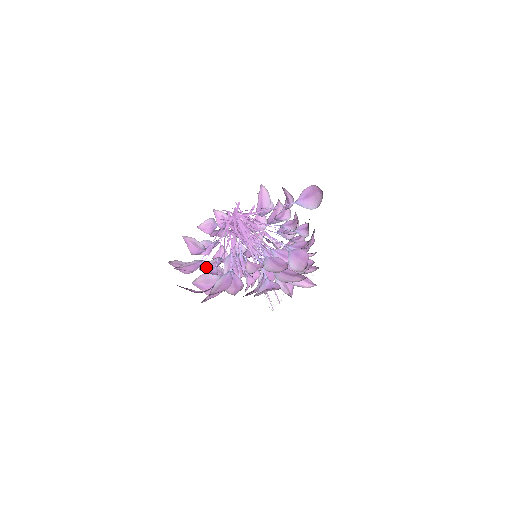
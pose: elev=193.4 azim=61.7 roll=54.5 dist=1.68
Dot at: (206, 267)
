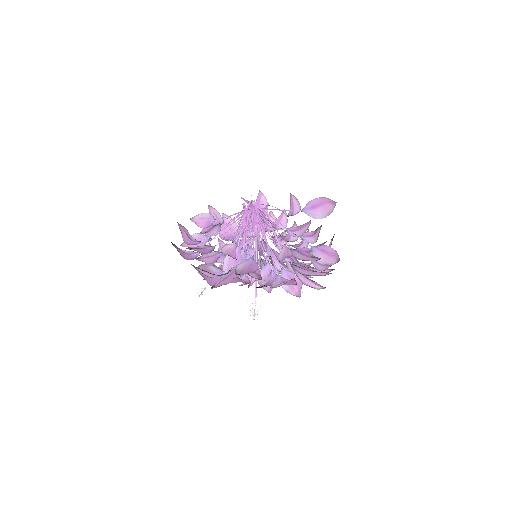
Dot at: (234, 246)
